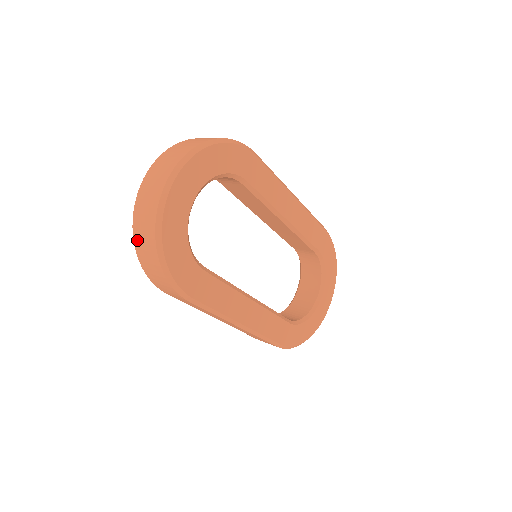
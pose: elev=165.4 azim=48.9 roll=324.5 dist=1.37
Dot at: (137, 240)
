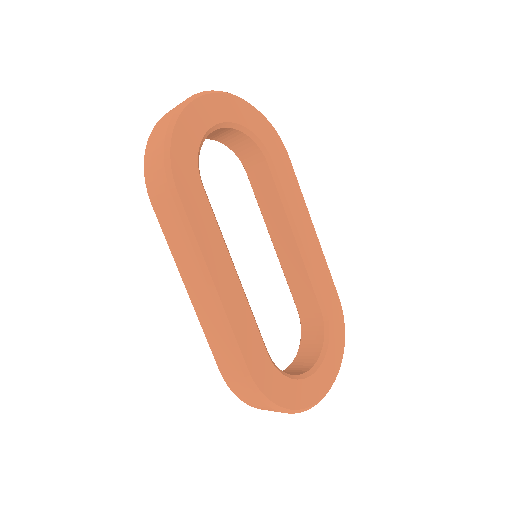
Dot at: (155, 129)
